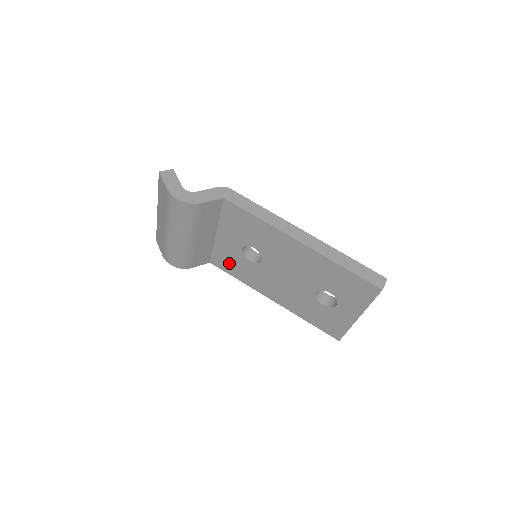
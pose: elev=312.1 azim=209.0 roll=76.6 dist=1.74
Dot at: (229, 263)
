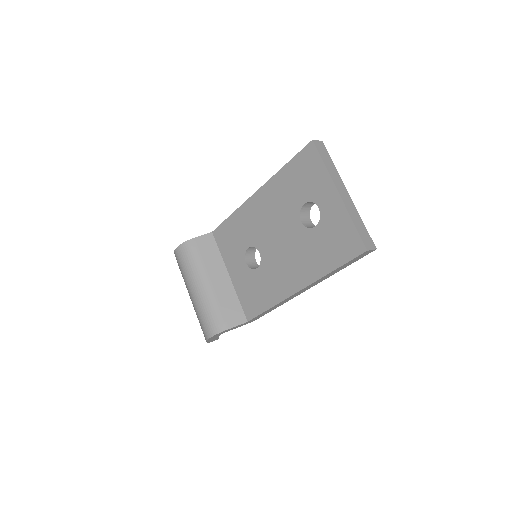
Dot at: (253, 297)
